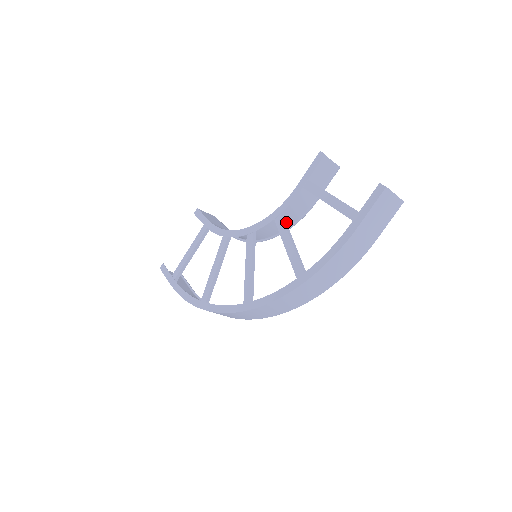
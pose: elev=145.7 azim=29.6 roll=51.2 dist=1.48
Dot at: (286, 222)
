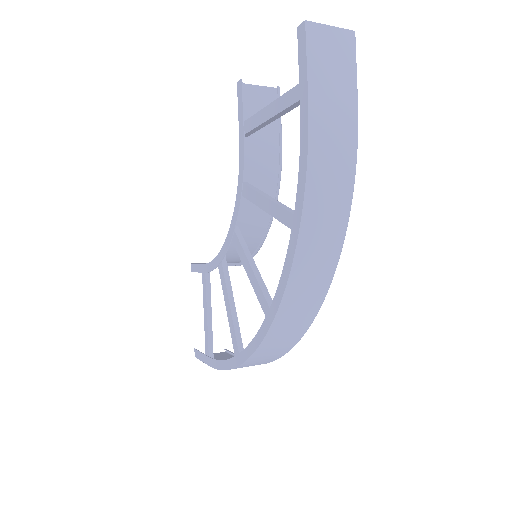
Dot at: occluded
